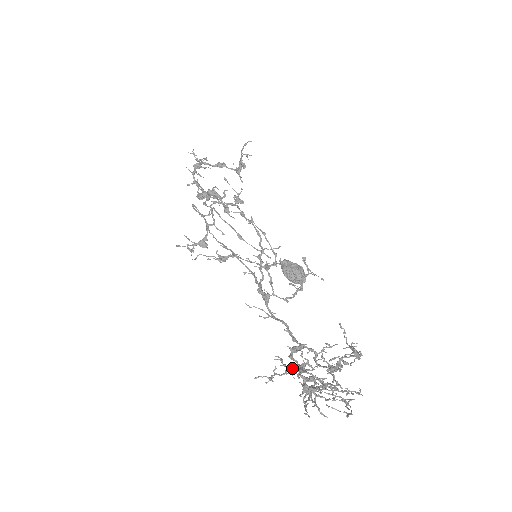
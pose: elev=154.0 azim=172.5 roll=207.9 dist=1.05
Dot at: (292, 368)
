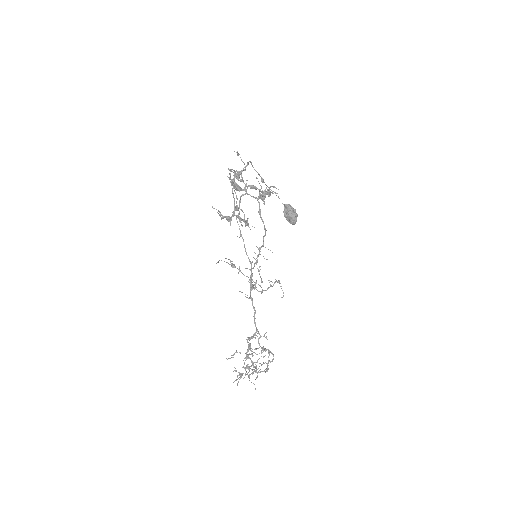
Dot at: occluded
